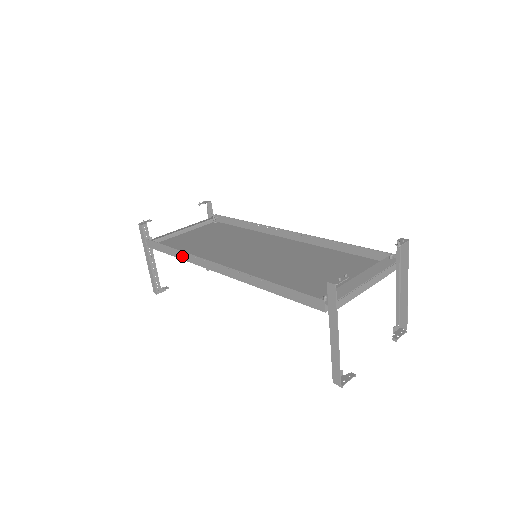
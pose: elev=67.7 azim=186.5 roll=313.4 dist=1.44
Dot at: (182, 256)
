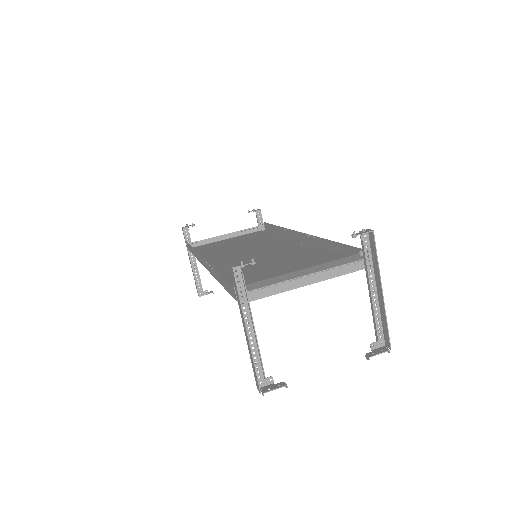
Dot at: (195, 254)
